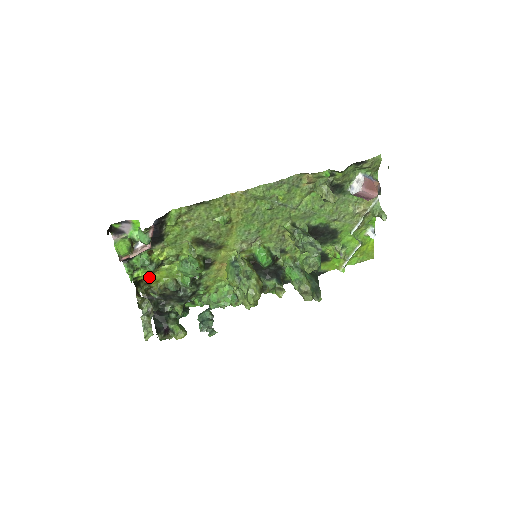
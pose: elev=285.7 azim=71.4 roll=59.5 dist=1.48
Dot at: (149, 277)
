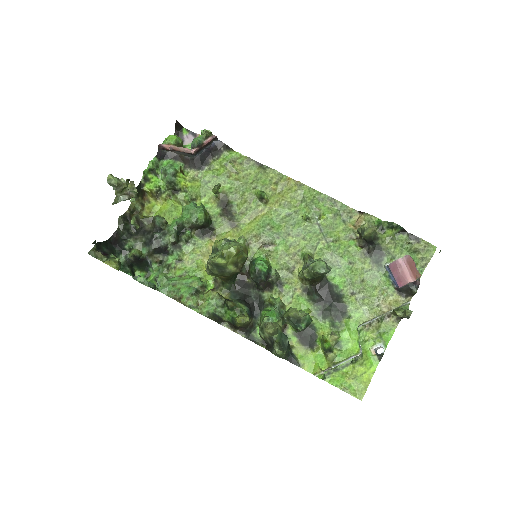
Dot at: (151, 201)
